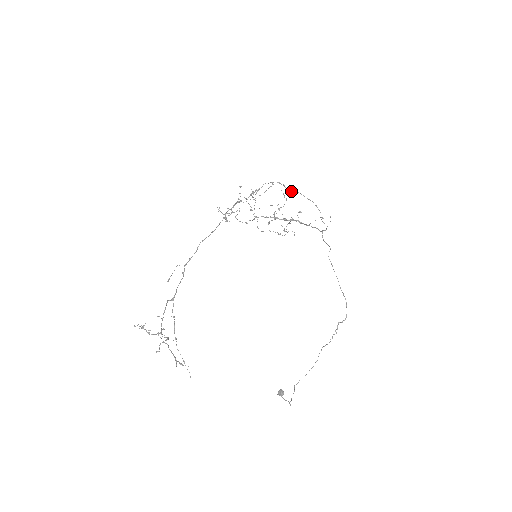
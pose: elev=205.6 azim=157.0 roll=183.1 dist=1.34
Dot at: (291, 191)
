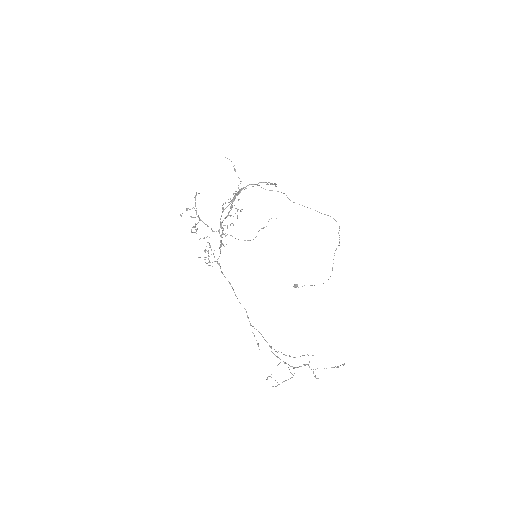
Dot at: occluded
